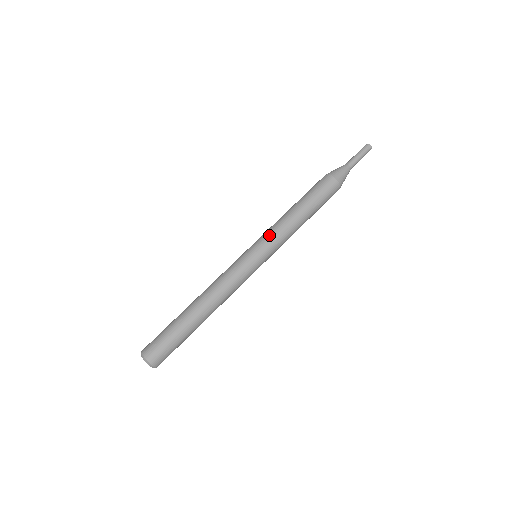
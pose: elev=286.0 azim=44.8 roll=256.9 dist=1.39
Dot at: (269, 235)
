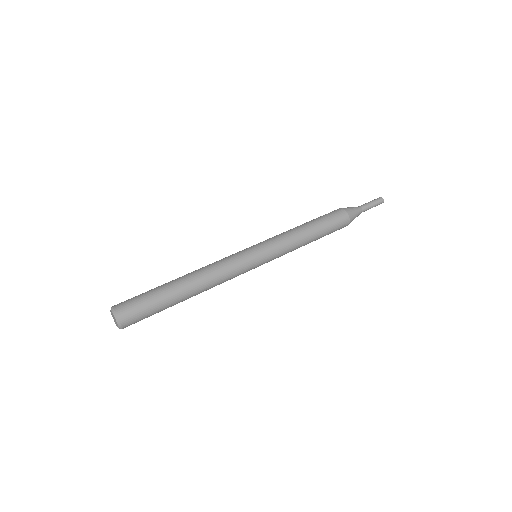
Dot at: (278, 244)
